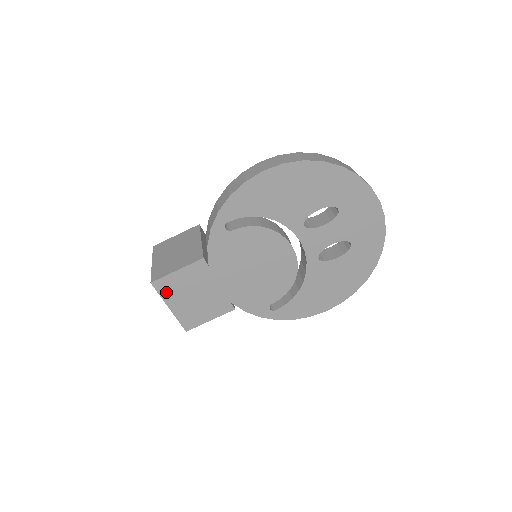
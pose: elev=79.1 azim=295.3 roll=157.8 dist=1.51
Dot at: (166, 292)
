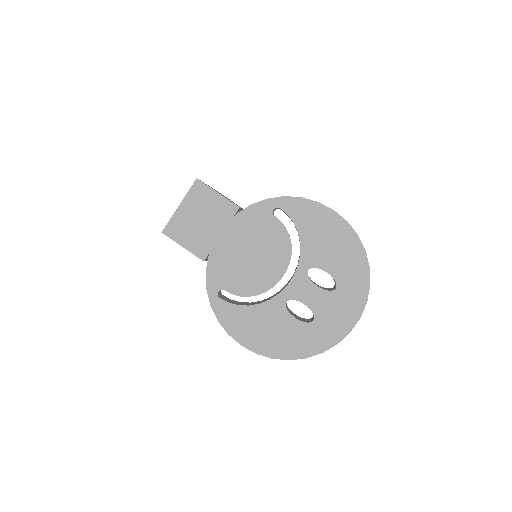
Dot at: (194, 195)
